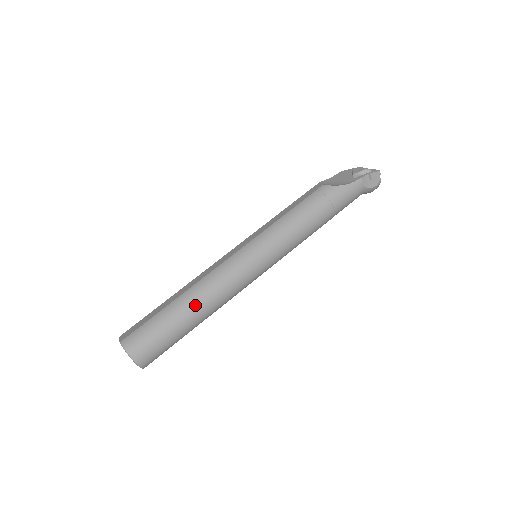
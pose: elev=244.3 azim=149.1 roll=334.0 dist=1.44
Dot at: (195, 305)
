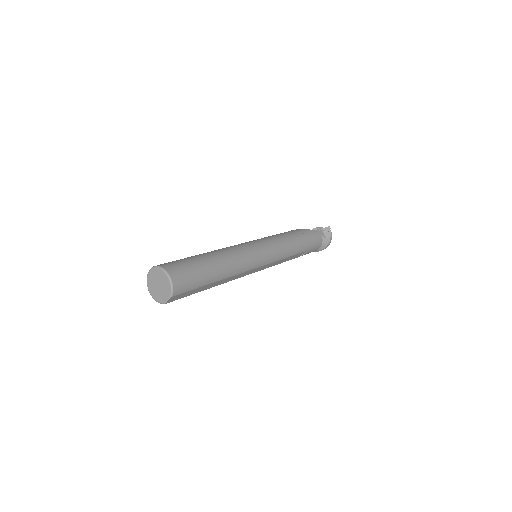
Dot at: (218, 256)
